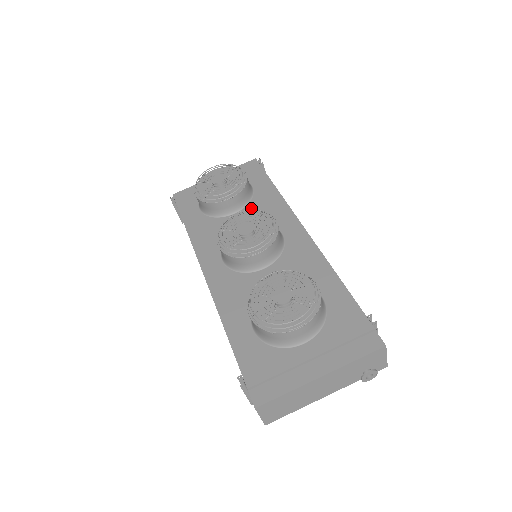
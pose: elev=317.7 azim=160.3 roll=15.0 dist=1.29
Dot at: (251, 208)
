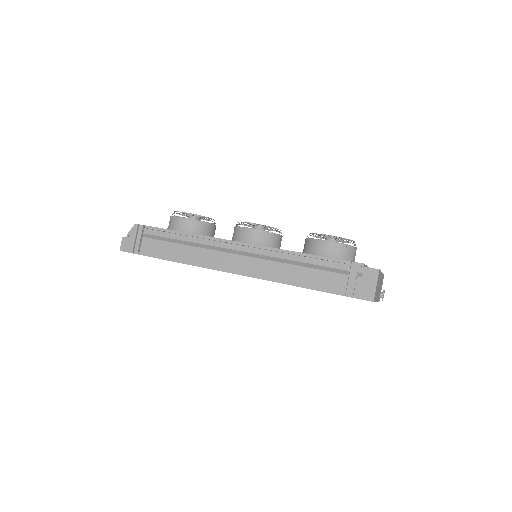
Dot at: occluded
